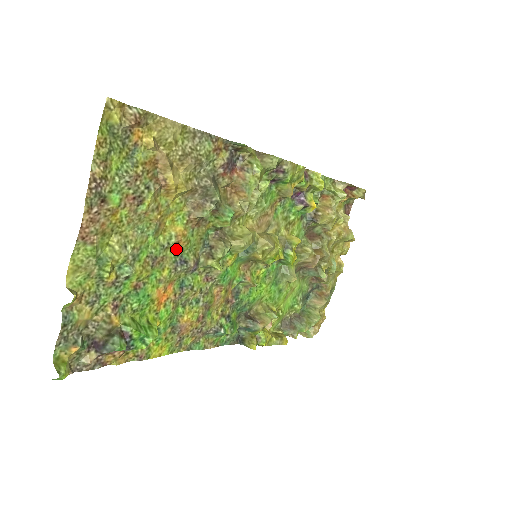
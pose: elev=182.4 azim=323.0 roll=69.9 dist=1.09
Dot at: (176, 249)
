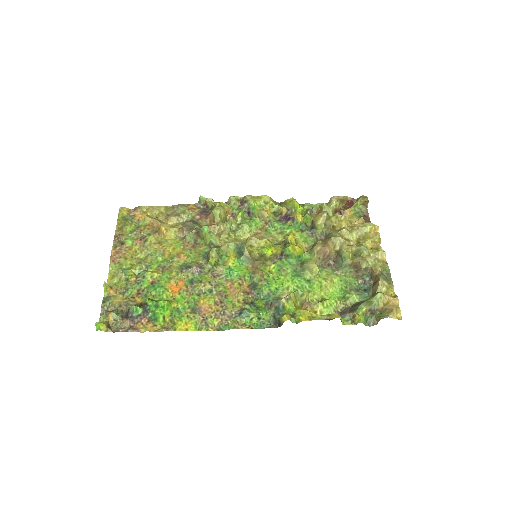
Dot at: (181, 262)
